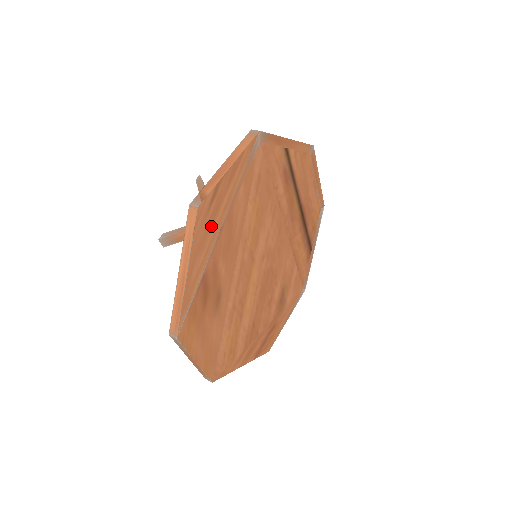
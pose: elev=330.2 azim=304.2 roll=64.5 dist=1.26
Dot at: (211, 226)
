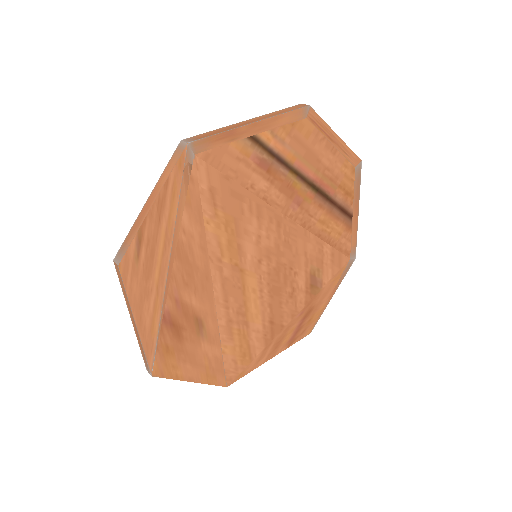
Dot at: (151, 272)
